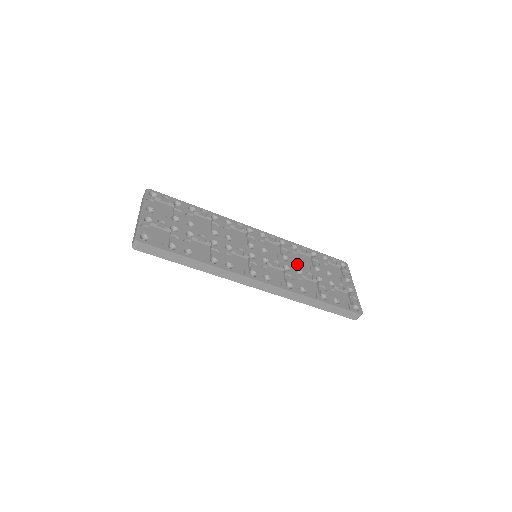
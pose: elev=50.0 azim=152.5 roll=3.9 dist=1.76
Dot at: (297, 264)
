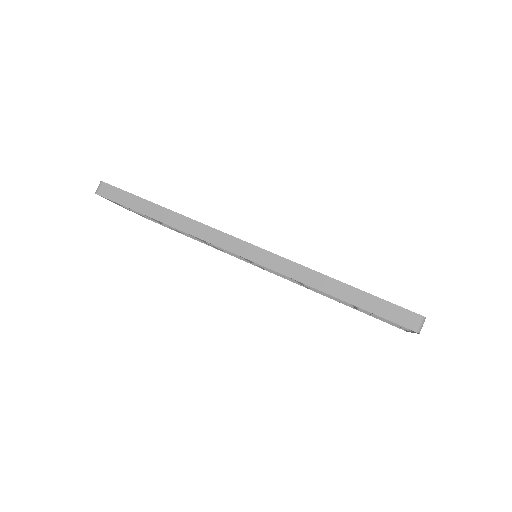
Dot at: occluded
